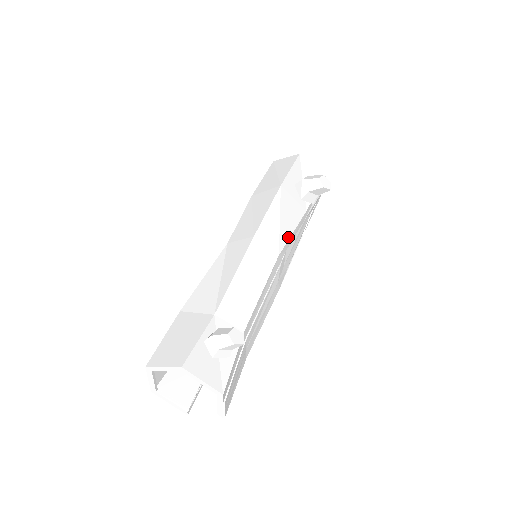
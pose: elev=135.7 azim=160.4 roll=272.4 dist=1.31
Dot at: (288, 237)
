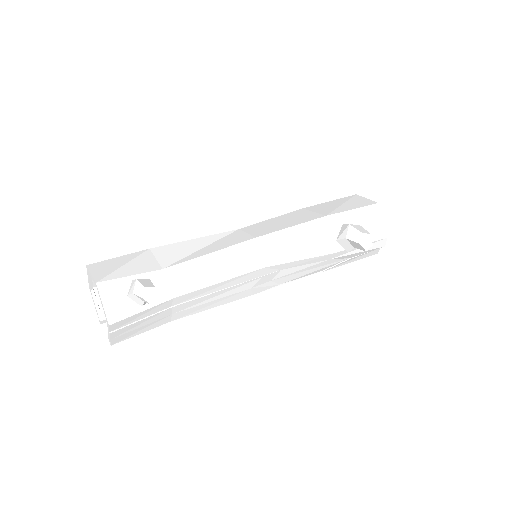
Dot at: (290, 260)
